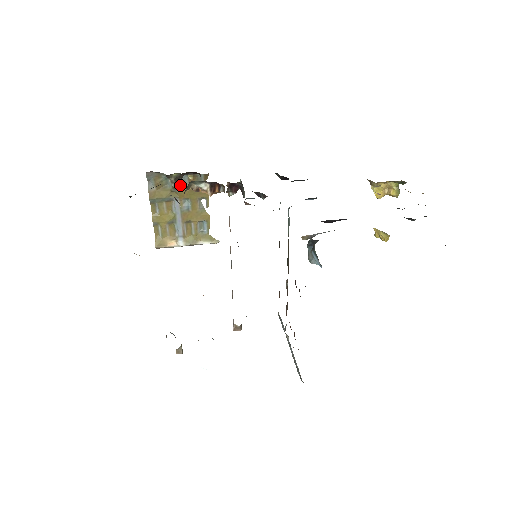
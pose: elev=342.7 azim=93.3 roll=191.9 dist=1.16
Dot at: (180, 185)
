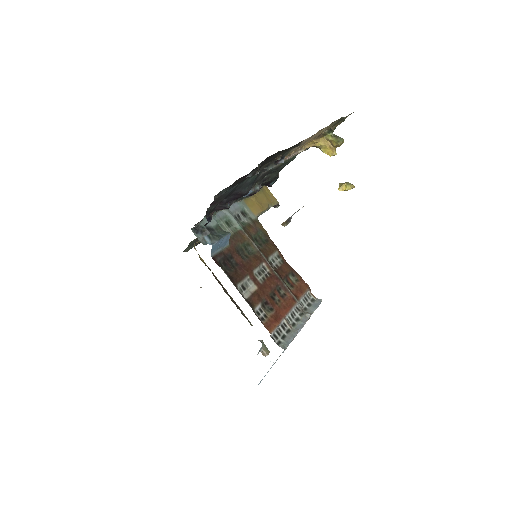
Dot at: occluded
